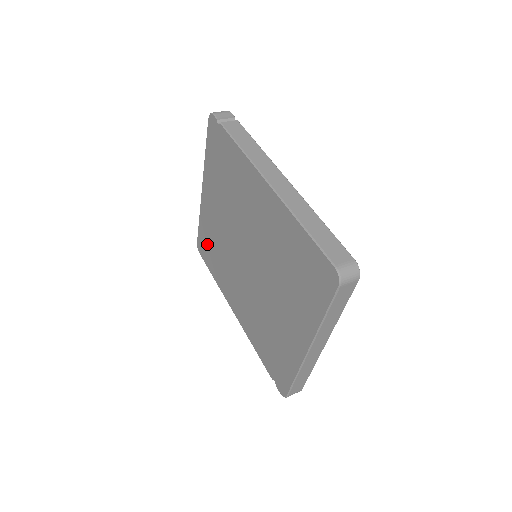
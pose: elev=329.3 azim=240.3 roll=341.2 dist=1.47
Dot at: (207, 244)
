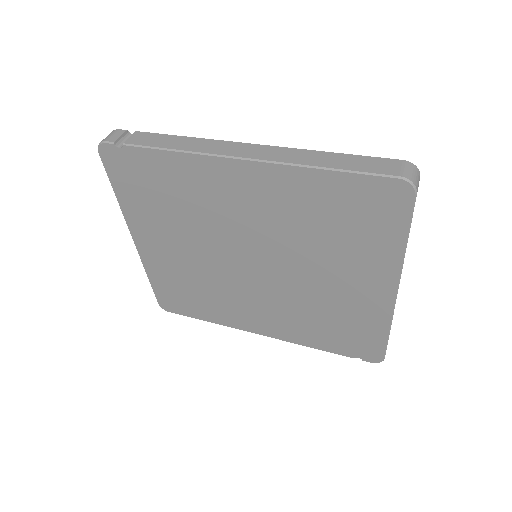
Dot at: (176, 294)
